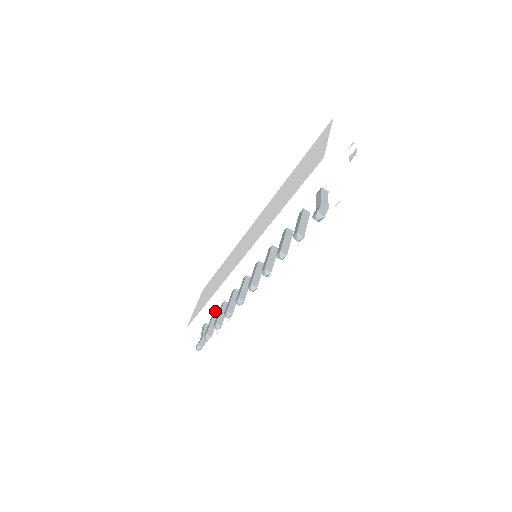
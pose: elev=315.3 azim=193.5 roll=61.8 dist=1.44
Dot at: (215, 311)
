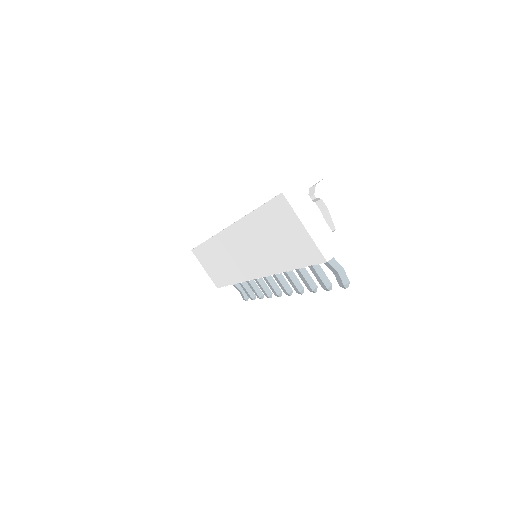
Dot at: occluded
